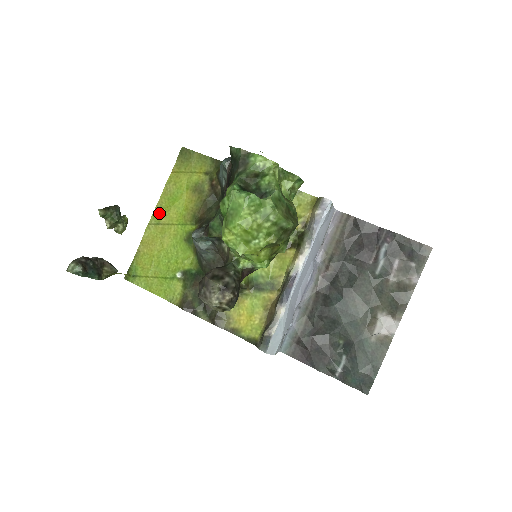
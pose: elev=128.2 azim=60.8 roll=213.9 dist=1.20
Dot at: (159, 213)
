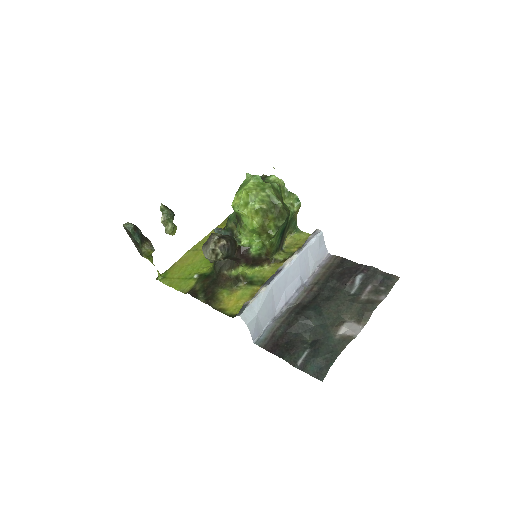
Dot at: (200, 245)
